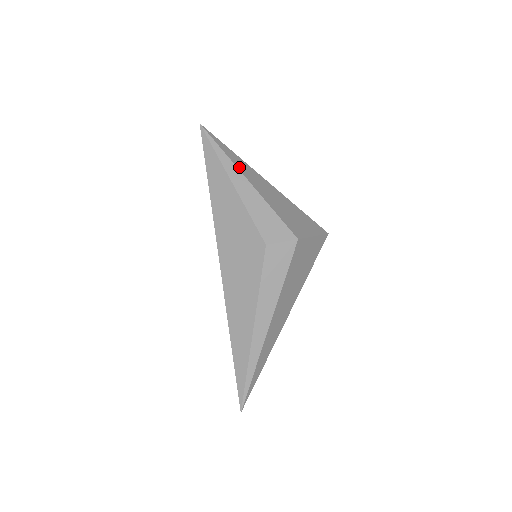
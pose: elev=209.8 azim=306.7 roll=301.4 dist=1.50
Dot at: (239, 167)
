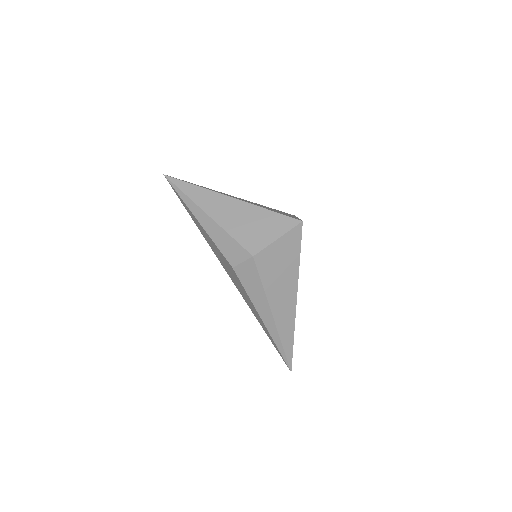
Dot at: (199, 202)
